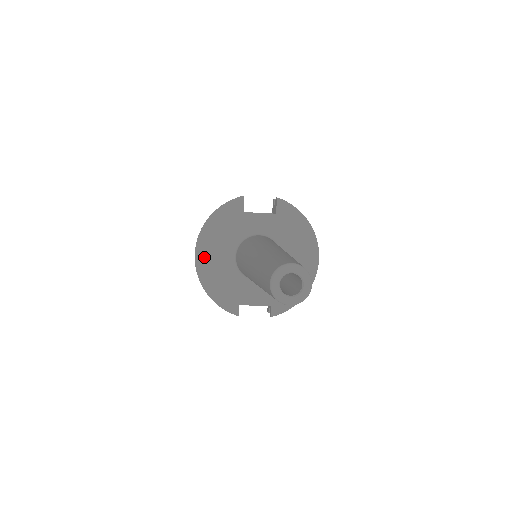
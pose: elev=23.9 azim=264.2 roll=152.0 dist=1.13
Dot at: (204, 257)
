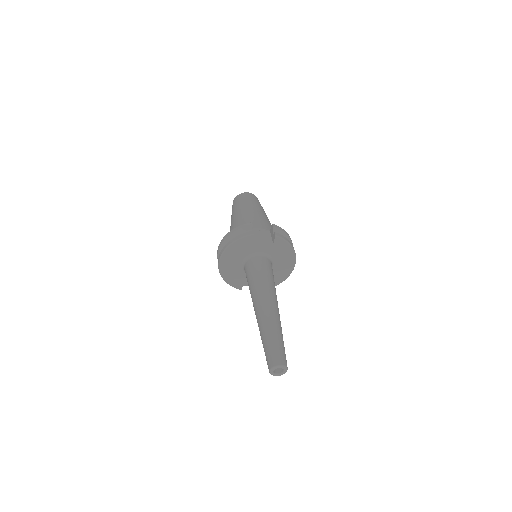
Dot at: (224, 264)
